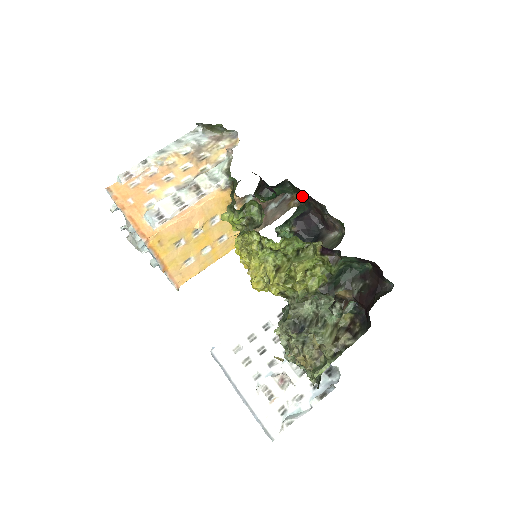
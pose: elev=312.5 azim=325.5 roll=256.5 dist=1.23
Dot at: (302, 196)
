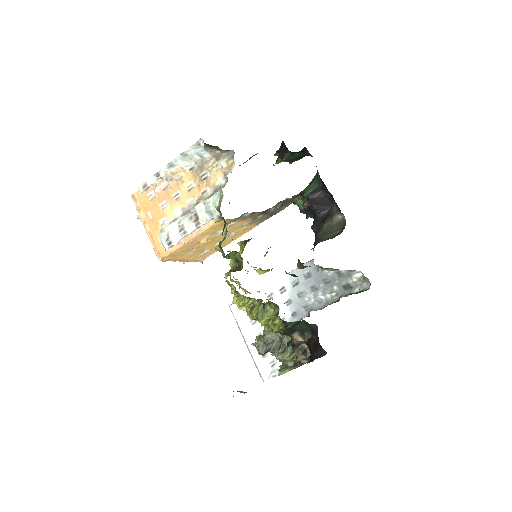
Dot at: occluded
